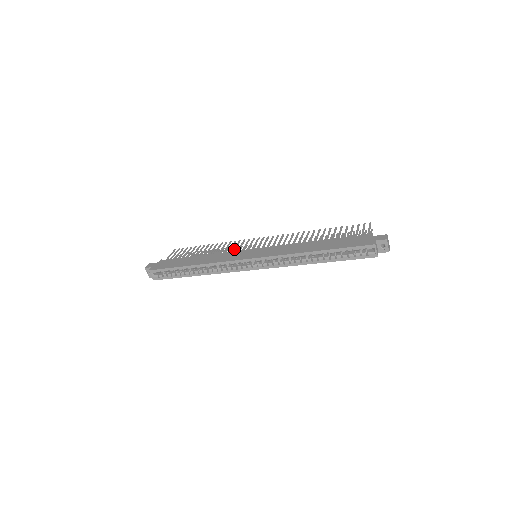
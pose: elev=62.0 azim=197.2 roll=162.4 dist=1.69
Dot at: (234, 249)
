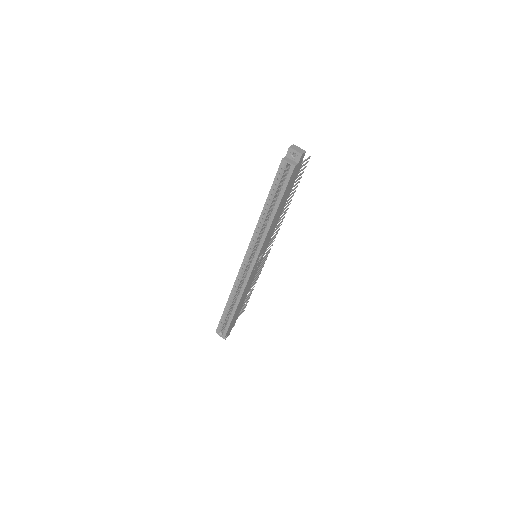
Dot at: occluded
